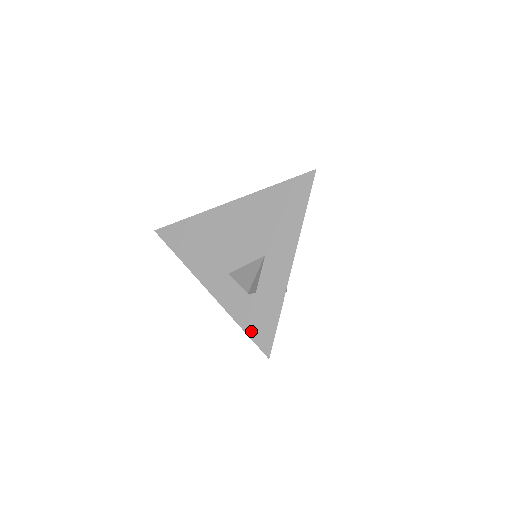
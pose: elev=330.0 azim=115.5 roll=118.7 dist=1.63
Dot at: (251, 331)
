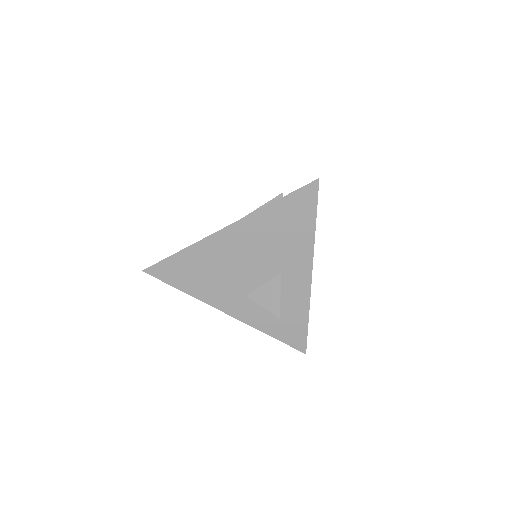
Dot at: (283, 338)
